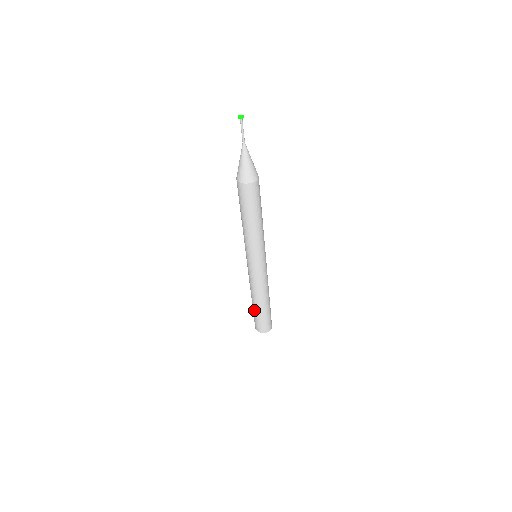
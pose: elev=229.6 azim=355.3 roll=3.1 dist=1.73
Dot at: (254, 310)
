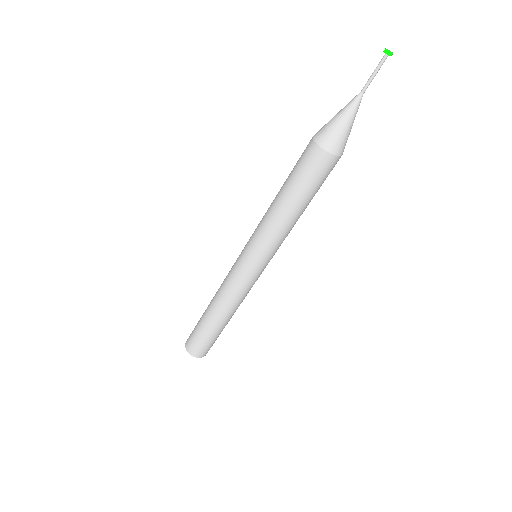
Dot at: (201, 319)
